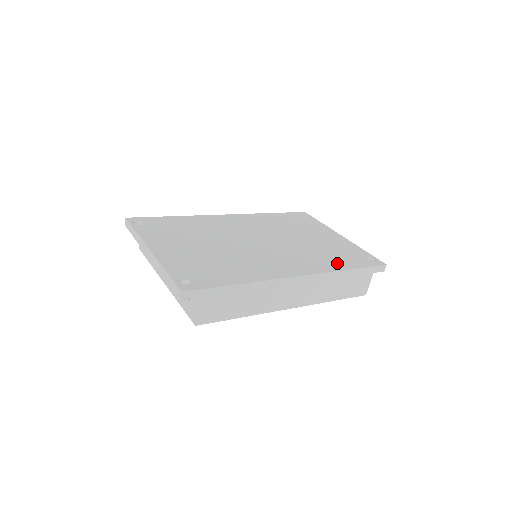
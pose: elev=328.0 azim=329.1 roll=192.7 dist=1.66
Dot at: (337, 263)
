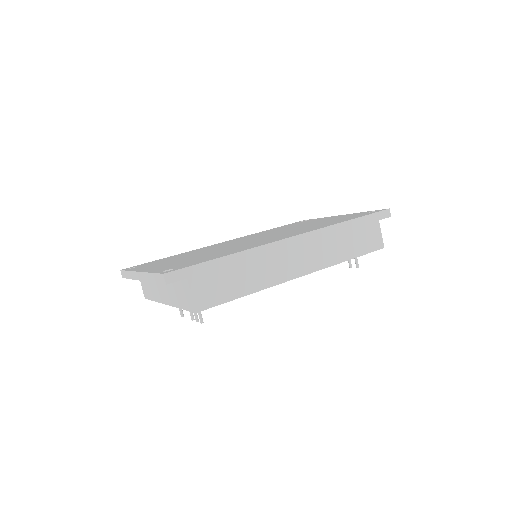
Dot at: (334, 222)
